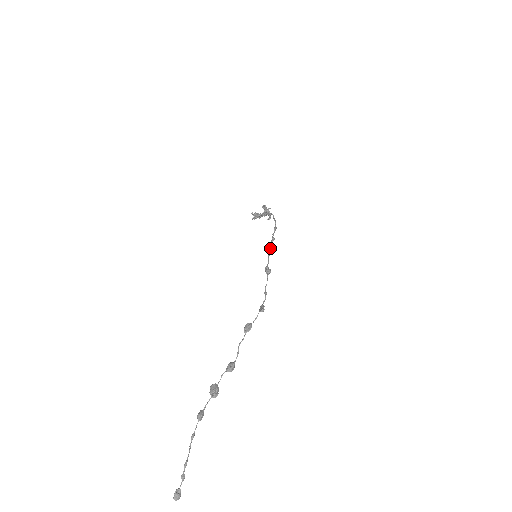
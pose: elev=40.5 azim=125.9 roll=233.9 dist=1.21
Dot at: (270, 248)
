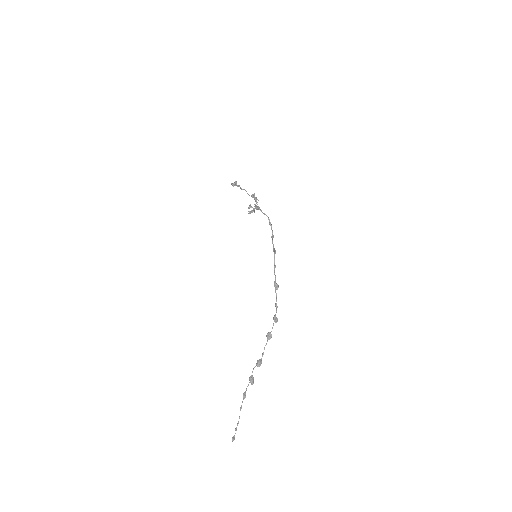
Dot at: (274, 261)
